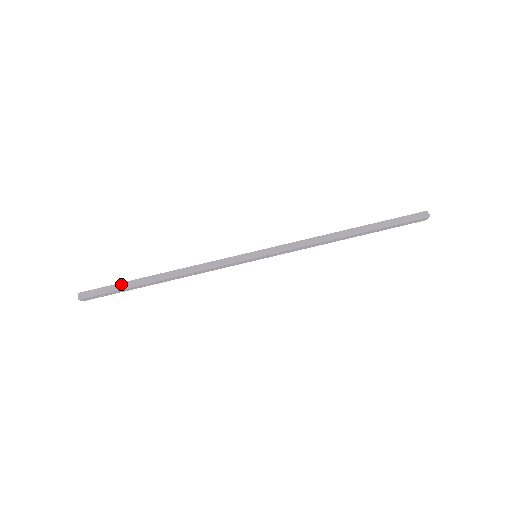
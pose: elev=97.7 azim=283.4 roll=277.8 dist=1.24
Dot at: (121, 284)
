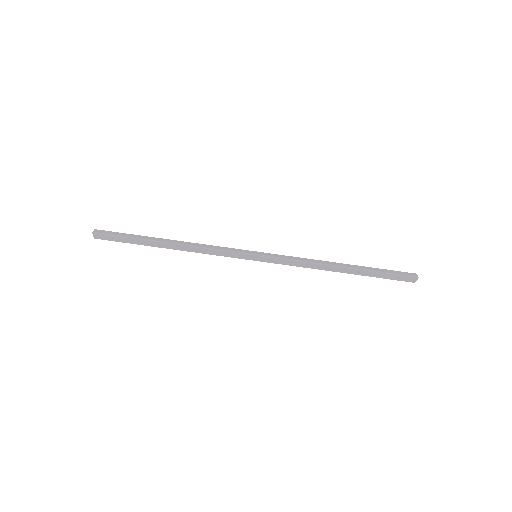
Dot at: (133, 235)
